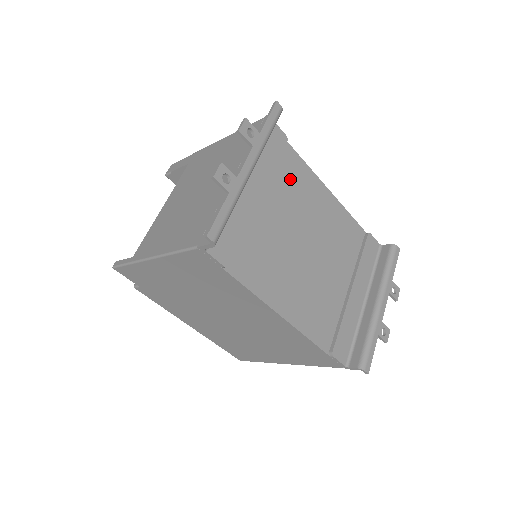
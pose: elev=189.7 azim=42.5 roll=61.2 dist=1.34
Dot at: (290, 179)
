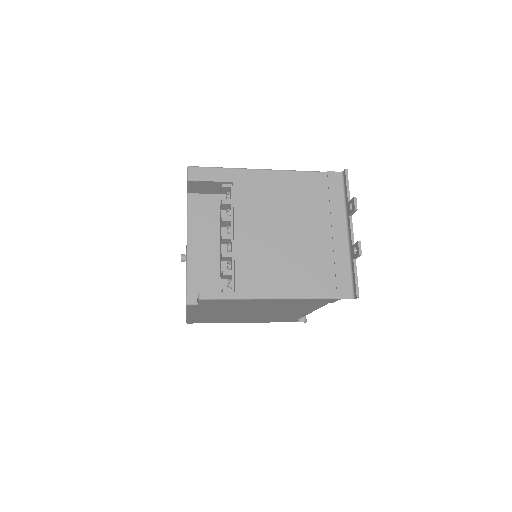
Dot at: occluded
